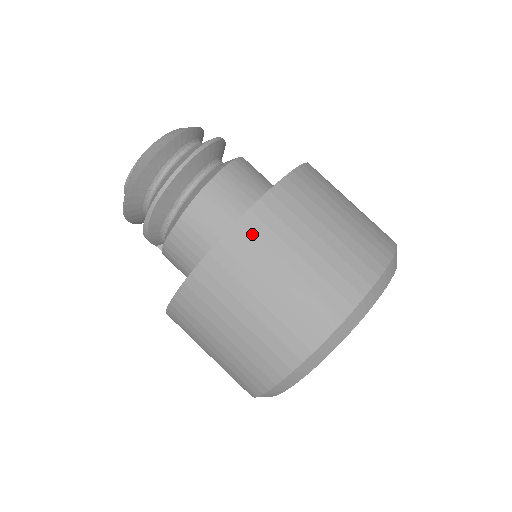
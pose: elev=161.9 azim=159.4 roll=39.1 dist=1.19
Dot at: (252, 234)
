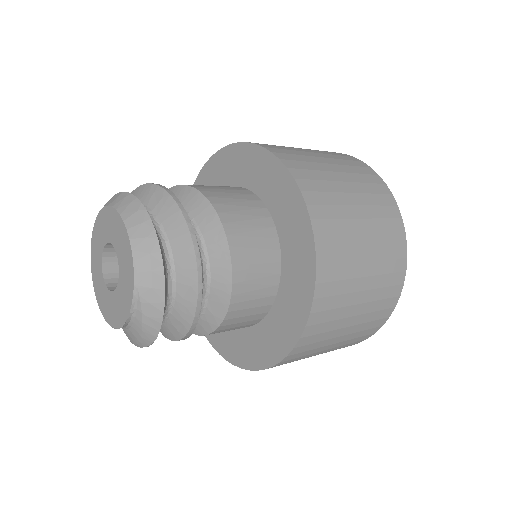
Dot at: (331, 268)
